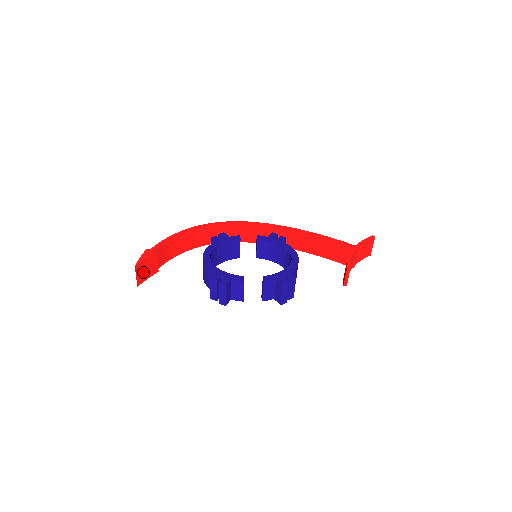
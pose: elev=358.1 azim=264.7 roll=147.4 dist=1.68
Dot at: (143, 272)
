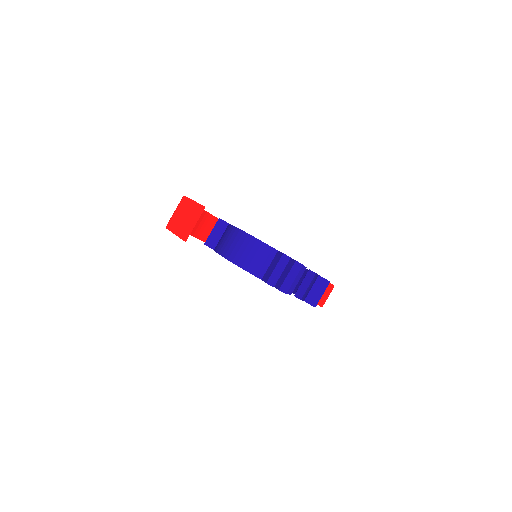
Dot at: occluded
